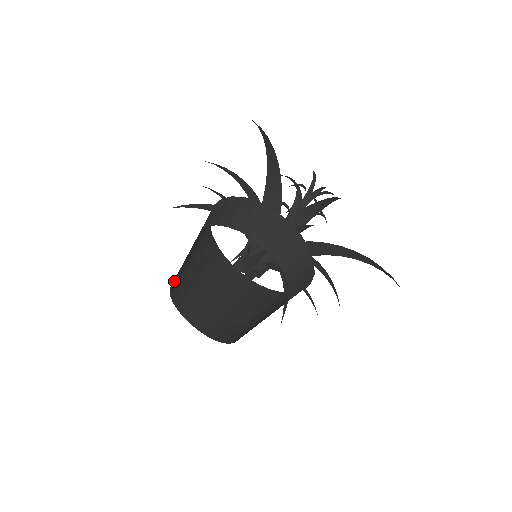
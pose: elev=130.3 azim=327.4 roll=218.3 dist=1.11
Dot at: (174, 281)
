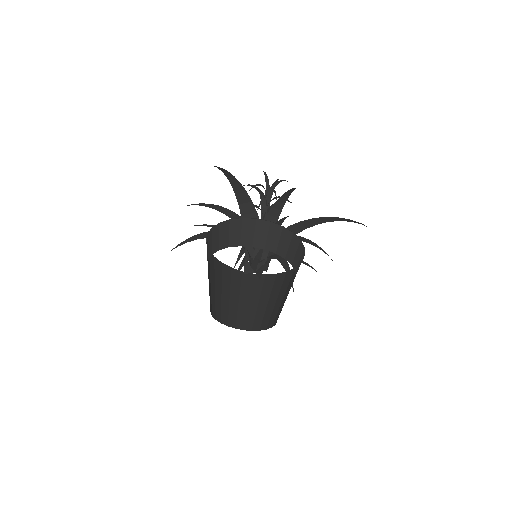
Dot at: (210, 305)
